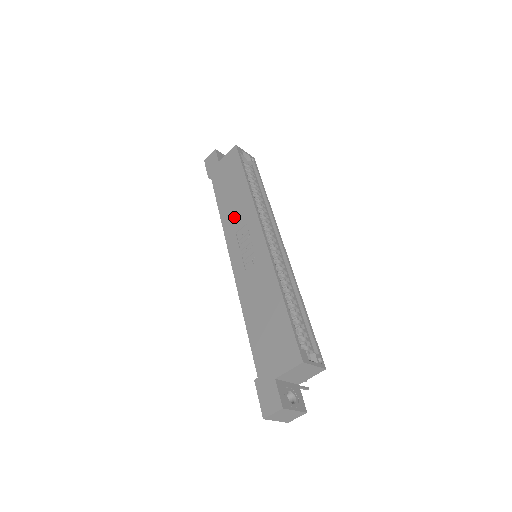
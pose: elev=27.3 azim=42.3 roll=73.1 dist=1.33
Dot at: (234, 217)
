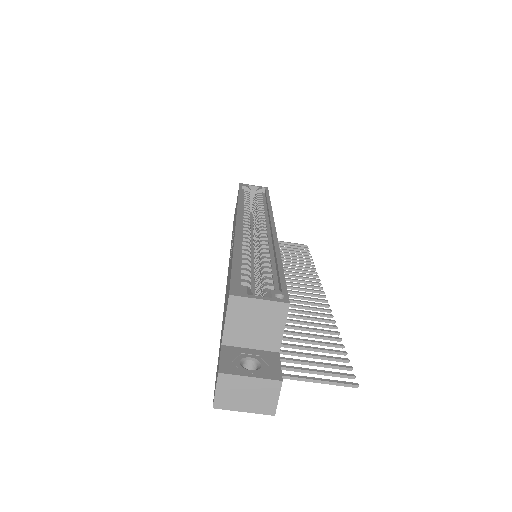
Dot at: occluded
